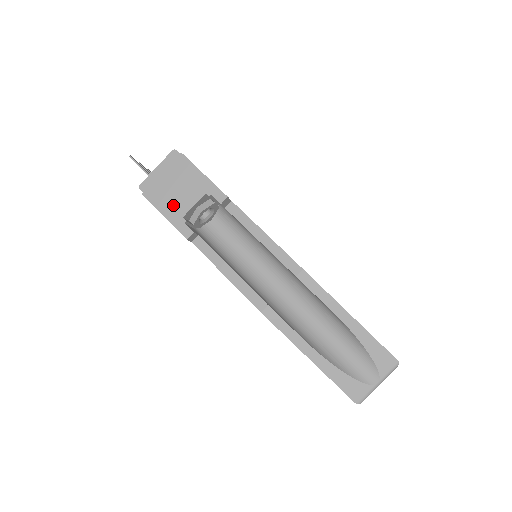
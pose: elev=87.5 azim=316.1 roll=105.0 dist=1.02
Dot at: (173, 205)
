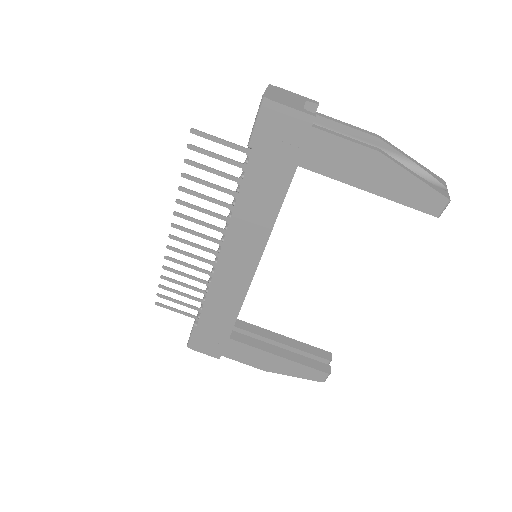
Dot at: (292, 104)
